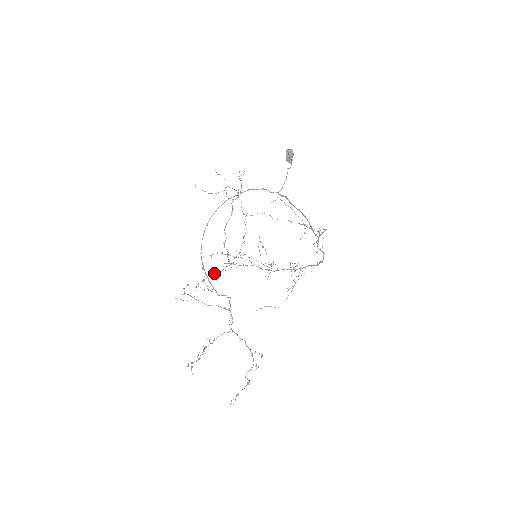
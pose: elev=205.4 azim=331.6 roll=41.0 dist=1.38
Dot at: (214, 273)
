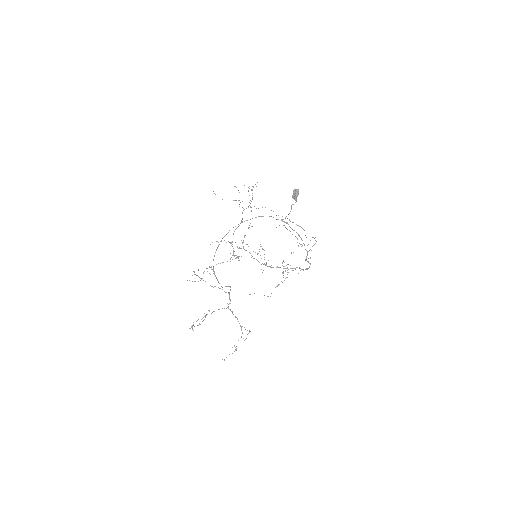
Dot at: (220, 263)
